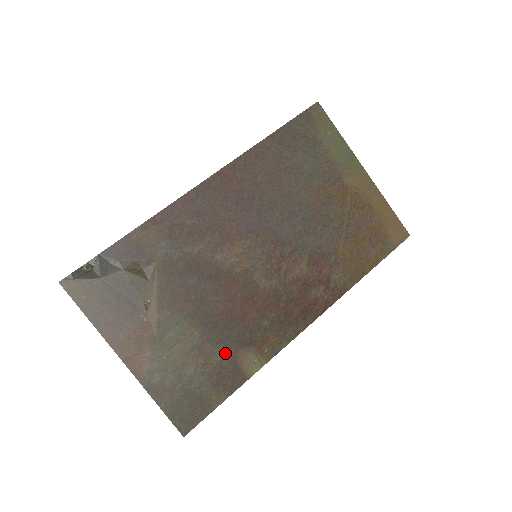
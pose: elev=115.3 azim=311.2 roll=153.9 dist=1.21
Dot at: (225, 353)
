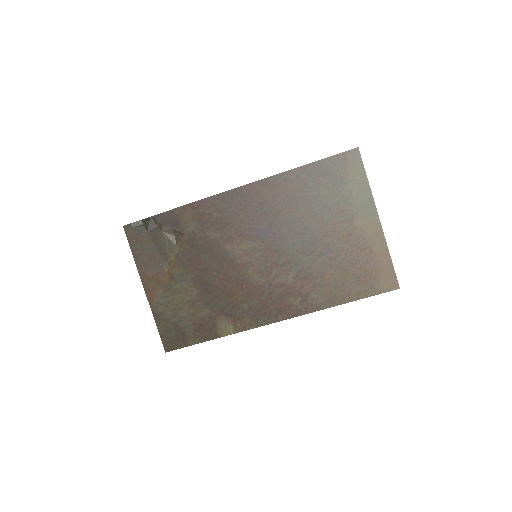
Dot at: (210, 313)
